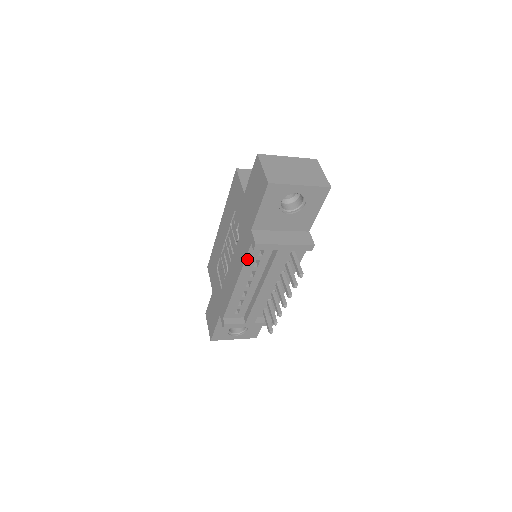
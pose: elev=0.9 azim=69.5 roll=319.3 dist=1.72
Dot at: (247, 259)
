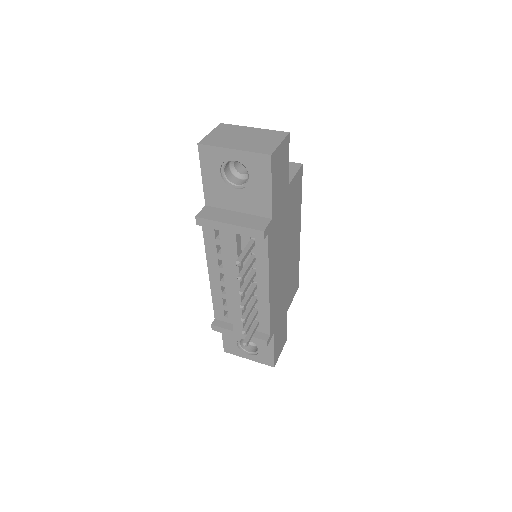
Dot at: (206, 241)
